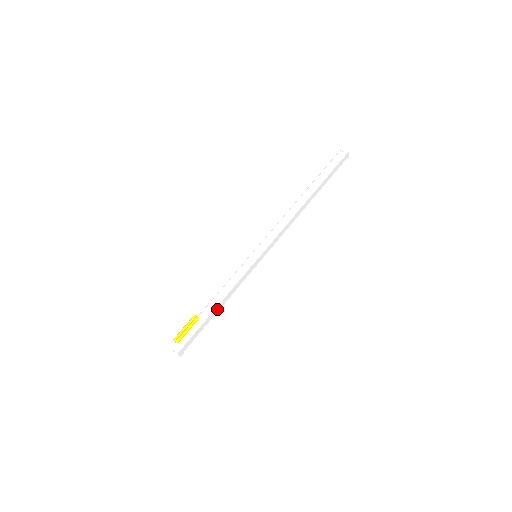
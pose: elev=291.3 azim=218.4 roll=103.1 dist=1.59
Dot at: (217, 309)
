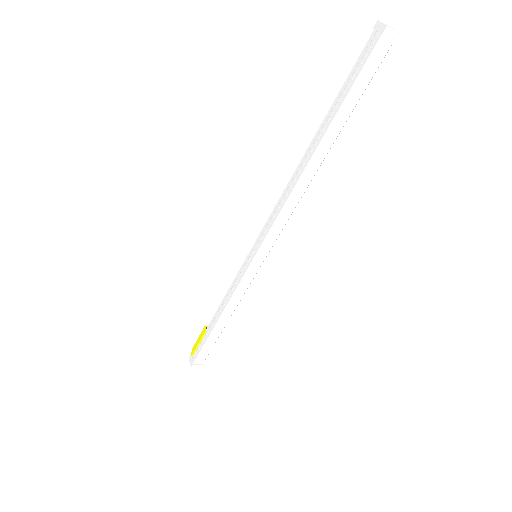
Dot at: (221, 324)
